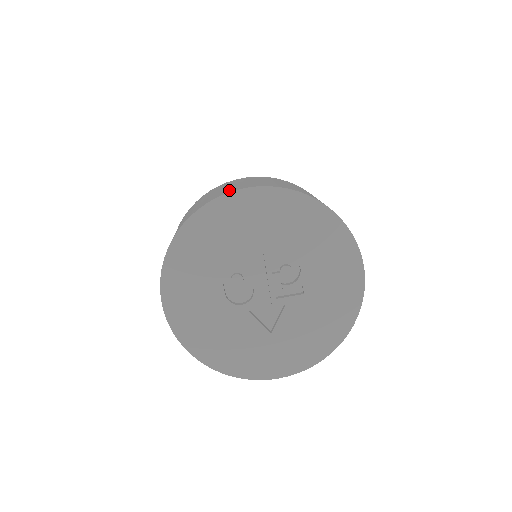
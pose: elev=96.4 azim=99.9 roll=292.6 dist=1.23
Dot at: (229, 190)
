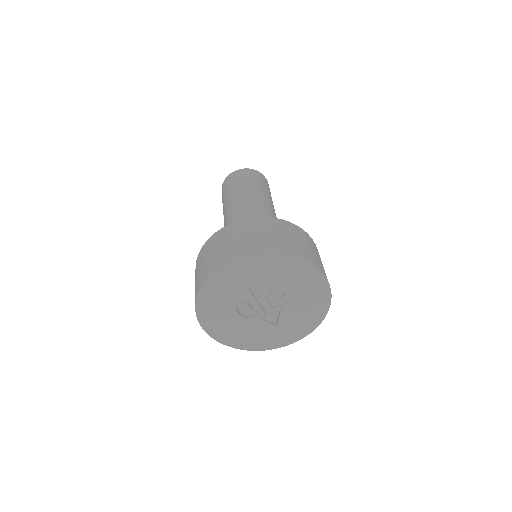
Dot at: (223, 260)
